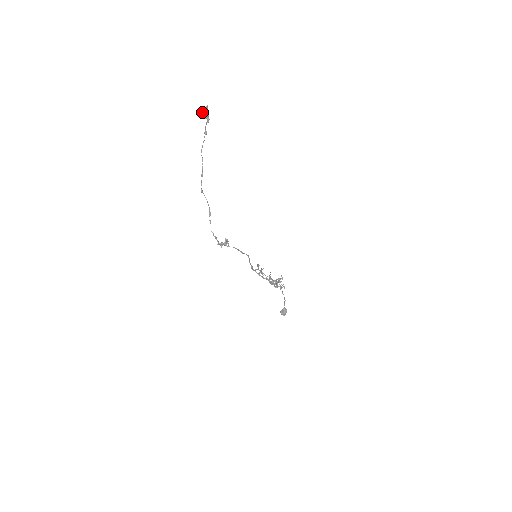
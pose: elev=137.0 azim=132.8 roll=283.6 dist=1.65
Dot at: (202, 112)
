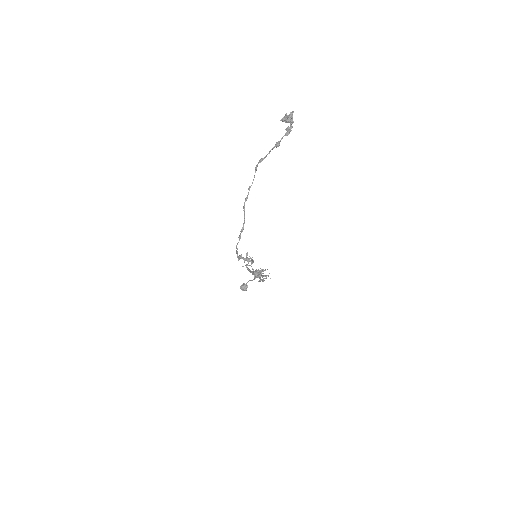
Dot at: (283, 119)
